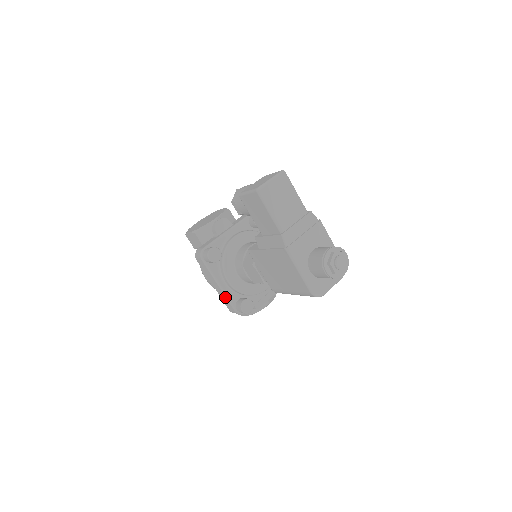
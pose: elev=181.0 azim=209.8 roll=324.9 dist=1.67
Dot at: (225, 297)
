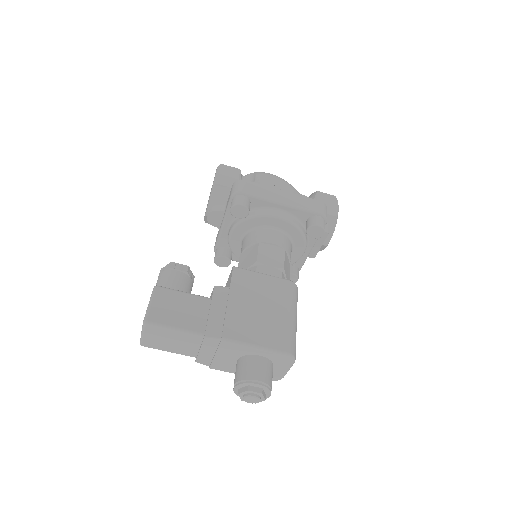
Dot at: occluded
